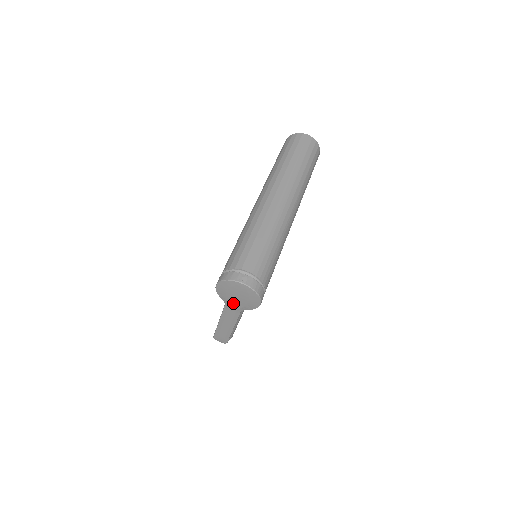
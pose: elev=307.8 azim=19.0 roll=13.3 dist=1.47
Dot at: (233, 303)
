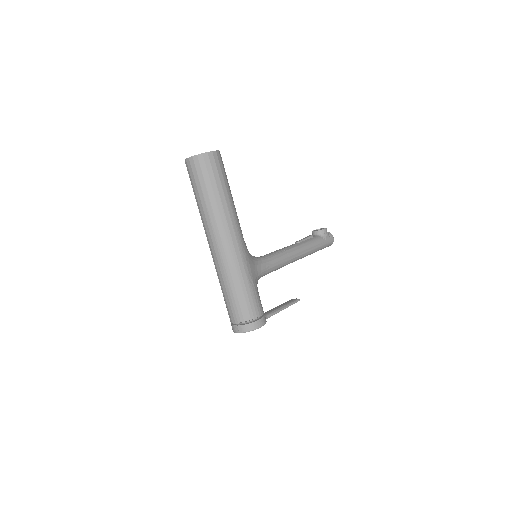
Dot at: occluded
